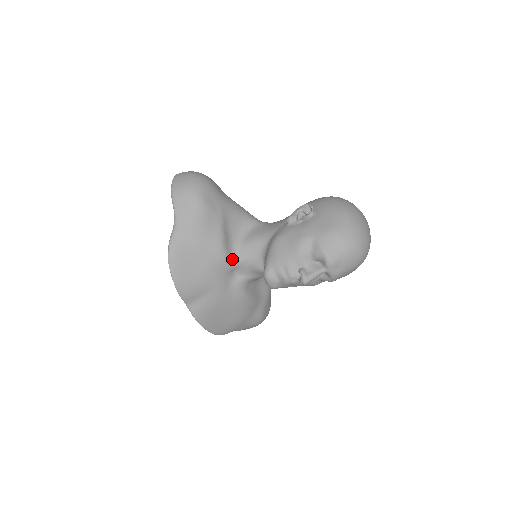
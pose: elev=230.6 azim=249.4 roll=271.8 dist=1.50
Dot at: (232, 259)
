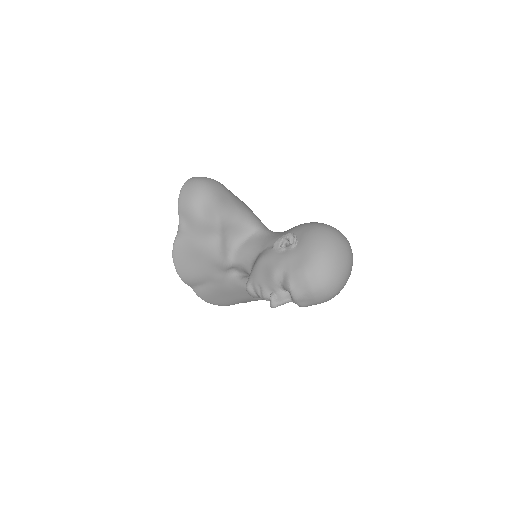
Dot at: (228, 261)
